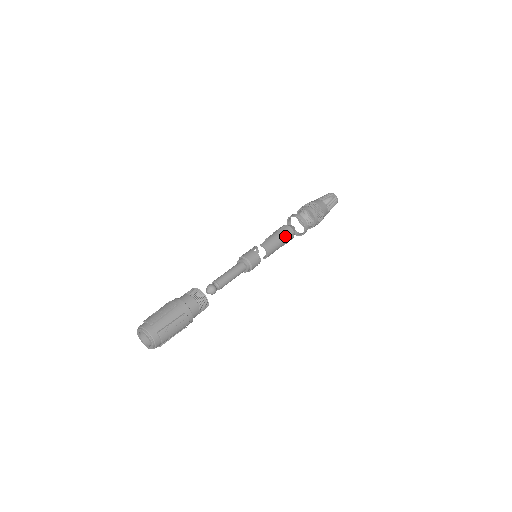
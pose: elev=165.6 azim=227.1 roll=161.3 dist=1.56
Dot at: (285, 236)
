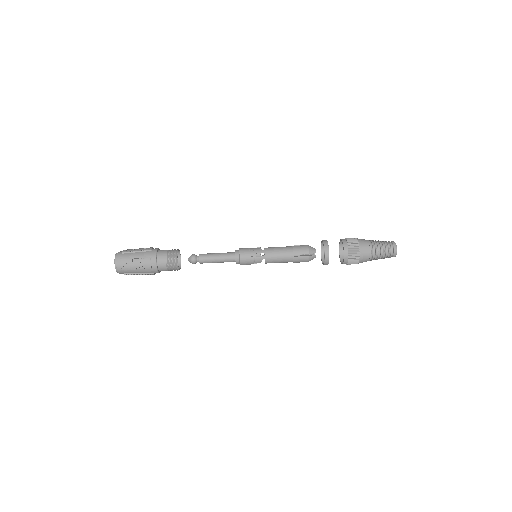
Dot at: (295, 252)
